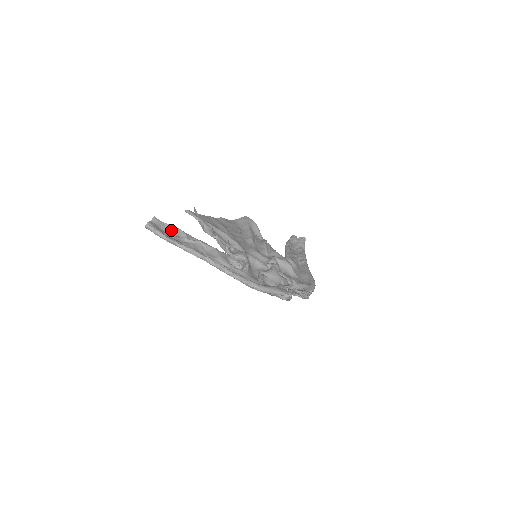
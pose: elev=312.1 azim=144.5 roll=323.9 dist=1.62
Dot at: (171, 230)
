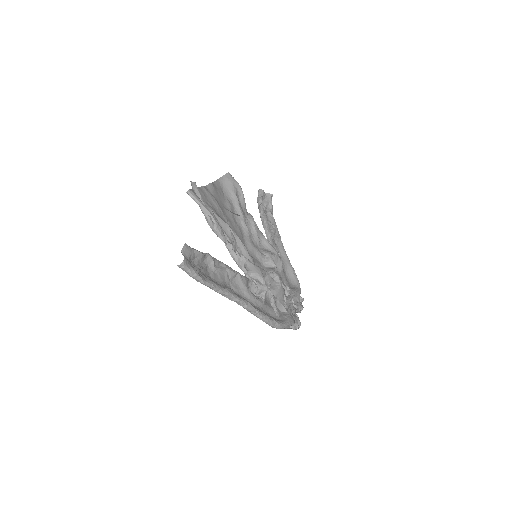
Dot at: (200, 258)
